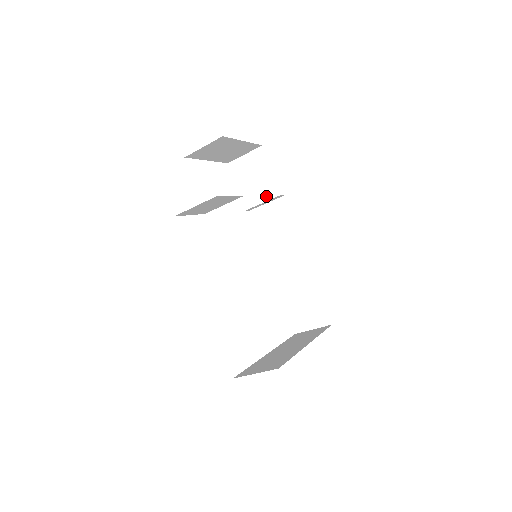
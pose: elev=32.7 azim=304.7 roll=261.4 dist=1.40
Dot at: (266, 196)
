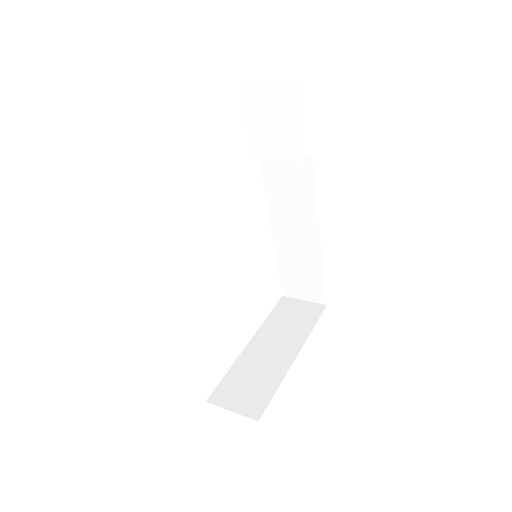
Dot at: (286, 154)
